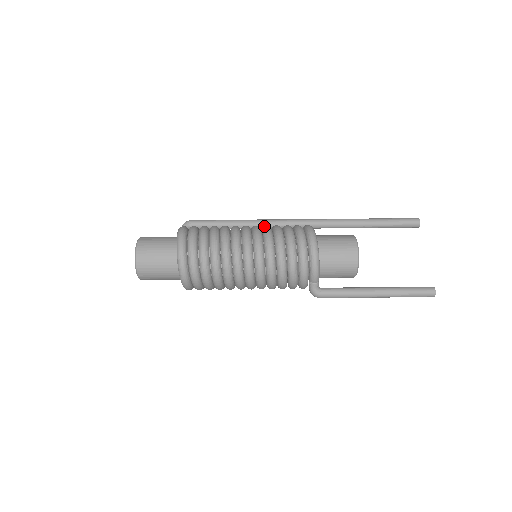
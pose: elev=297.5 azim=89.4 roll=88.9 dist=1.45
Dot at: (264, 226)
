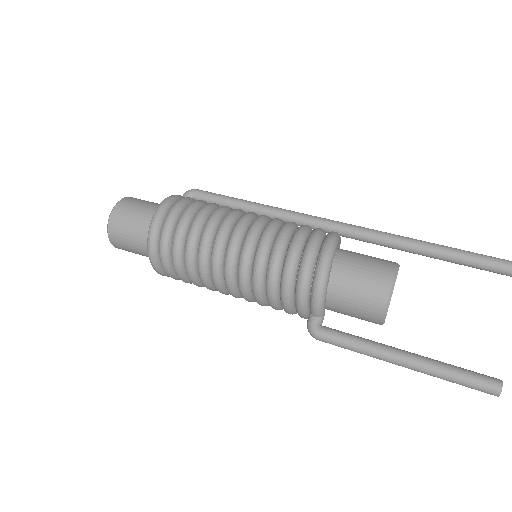
Dot at: (272, 219)
